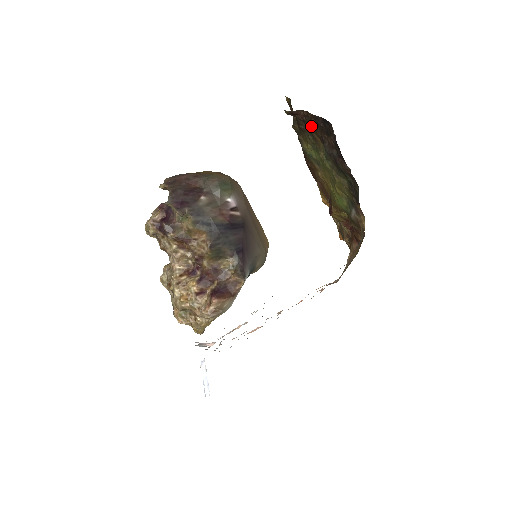
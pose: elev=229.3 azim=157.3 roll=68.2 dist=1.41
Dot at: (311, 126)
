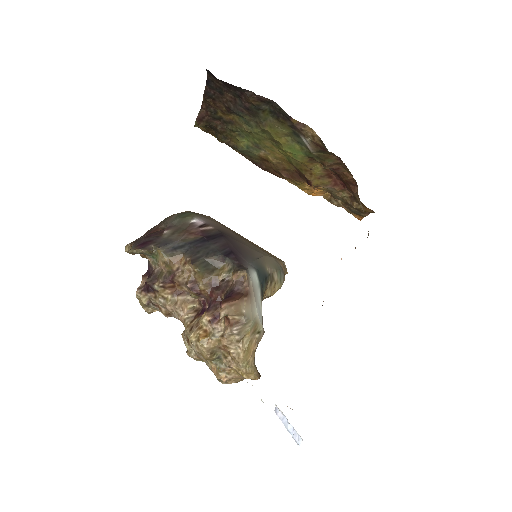
Dot at: (216, 112)
